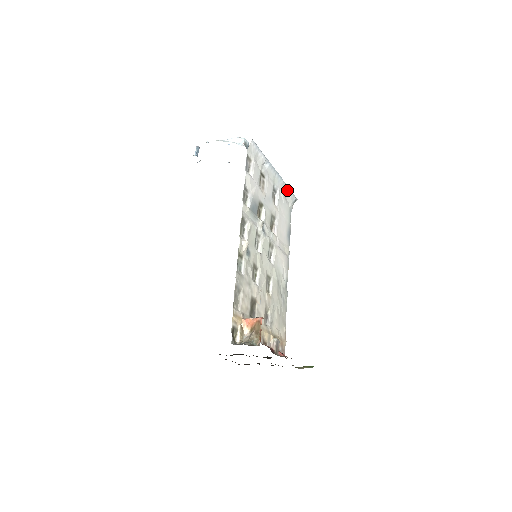
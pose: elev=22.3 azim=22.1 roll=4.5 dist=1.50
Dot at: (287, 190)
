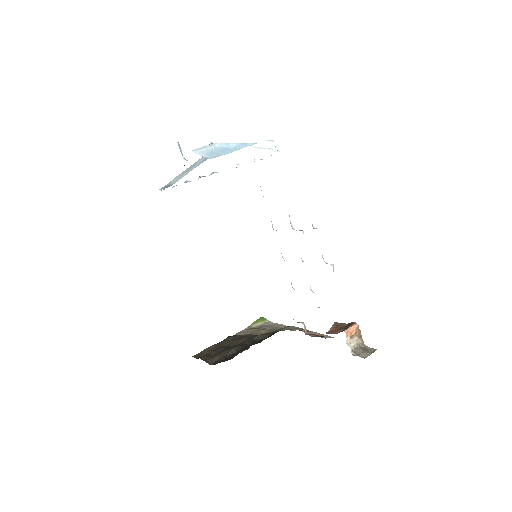
Dot at: occluded
